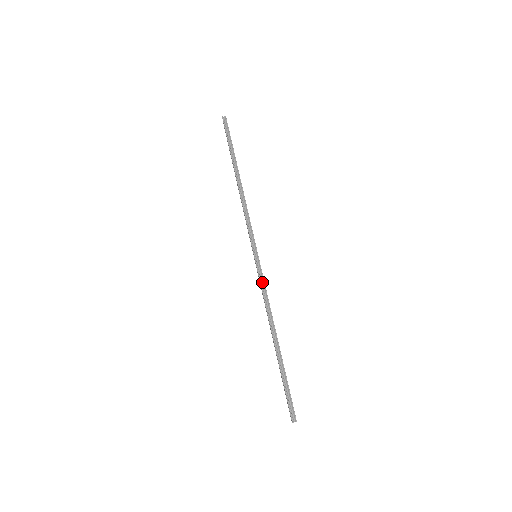
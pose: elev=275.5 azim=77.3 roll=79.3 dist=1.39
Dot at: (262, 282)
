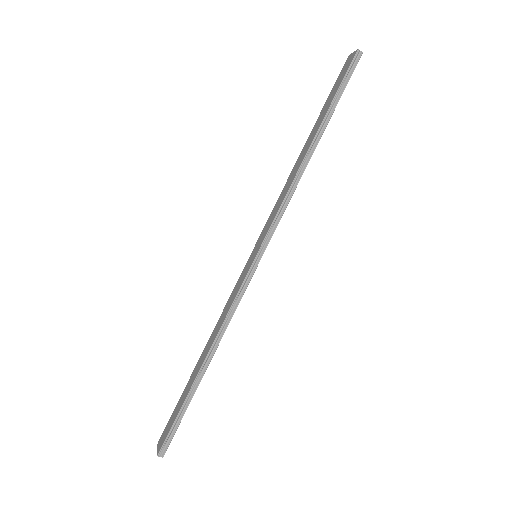
Dot at: (240, 294)
